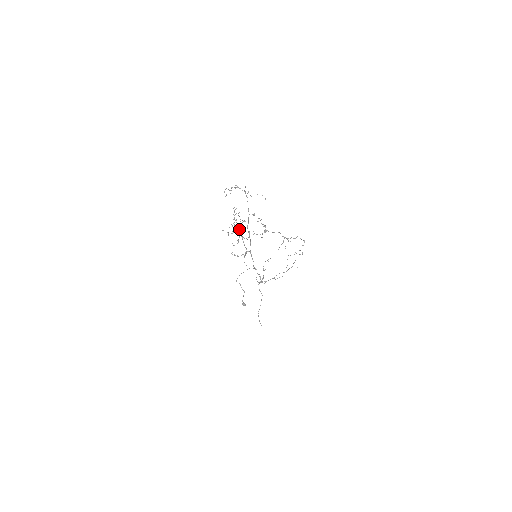
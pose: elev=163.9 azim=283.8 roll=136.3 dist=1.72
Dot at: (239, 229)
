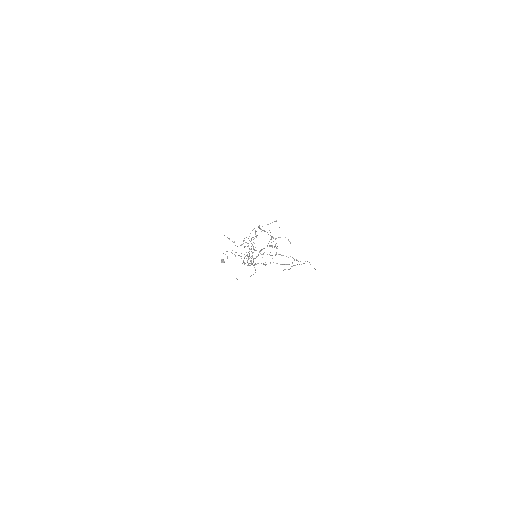
Dot at: (252, 255)
